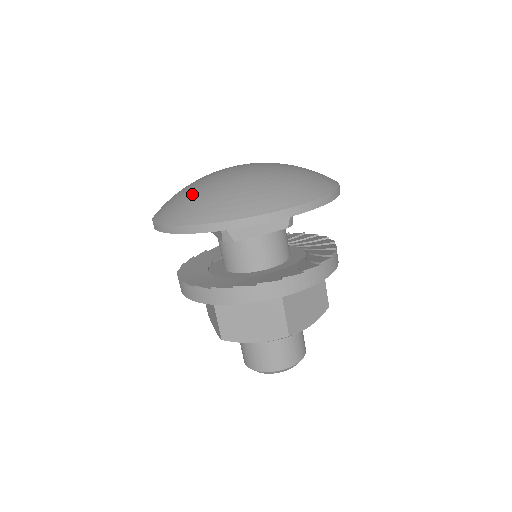
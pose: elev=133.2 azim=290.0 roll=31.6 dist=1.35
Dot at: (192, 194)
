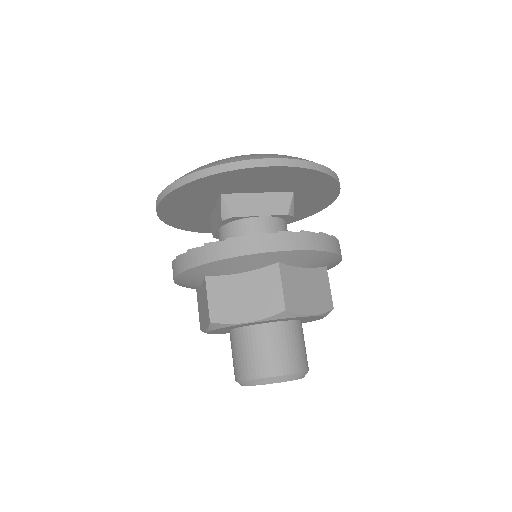
Dot at: occluded
